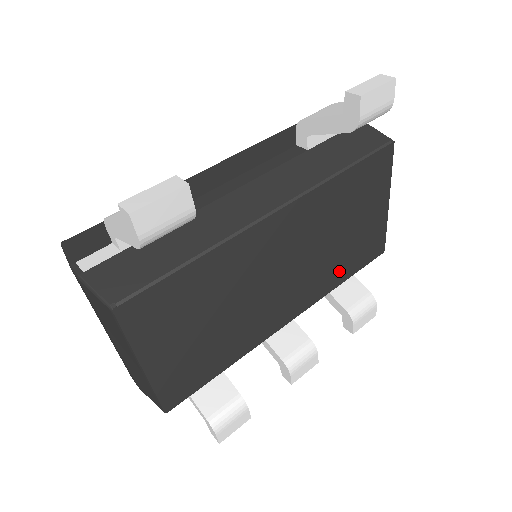
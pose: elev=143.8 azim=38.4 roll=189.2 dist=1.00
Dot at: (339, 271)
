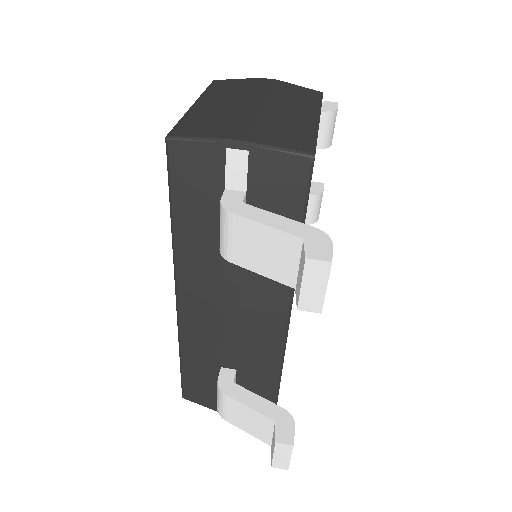
Dot at: occluded
